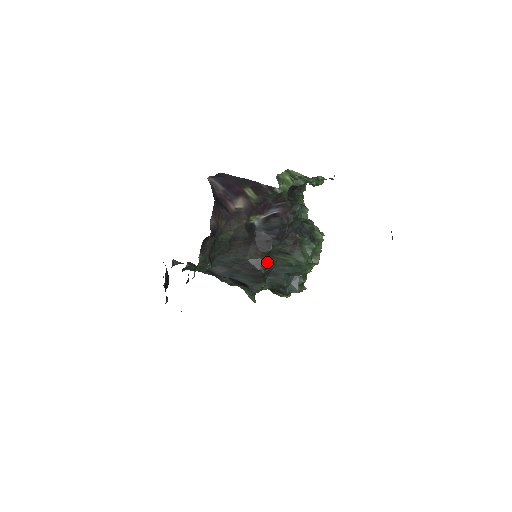
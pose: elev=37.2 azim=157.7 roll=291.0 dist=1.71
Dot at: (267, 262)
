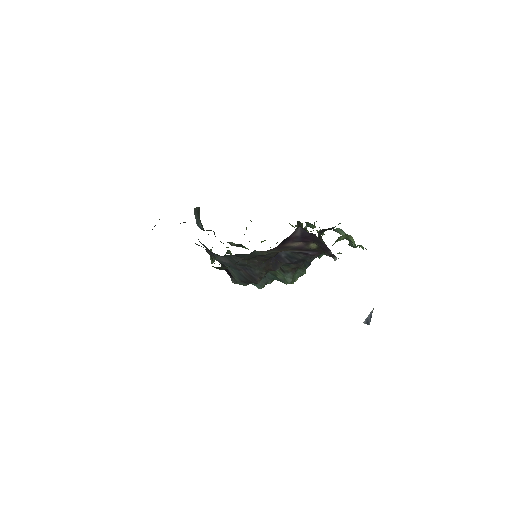
Dot at: occluded
